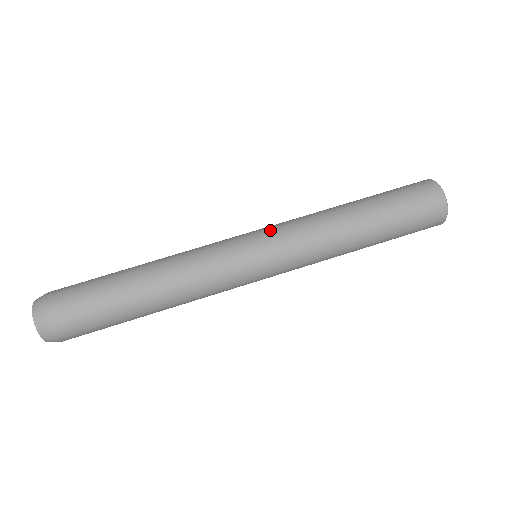
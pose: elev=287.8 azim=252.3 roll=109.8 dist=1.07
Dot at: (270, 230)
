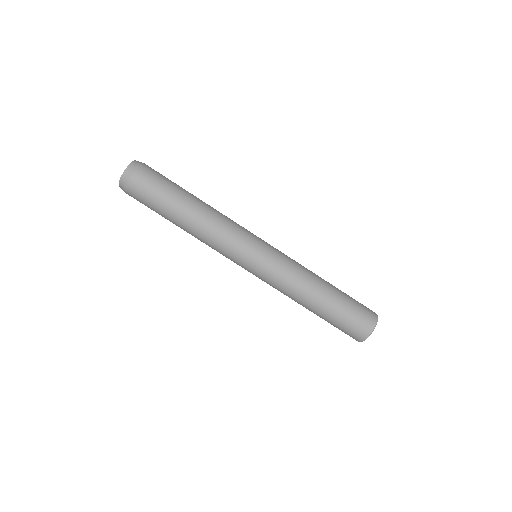
Dot at: (269, 264)
